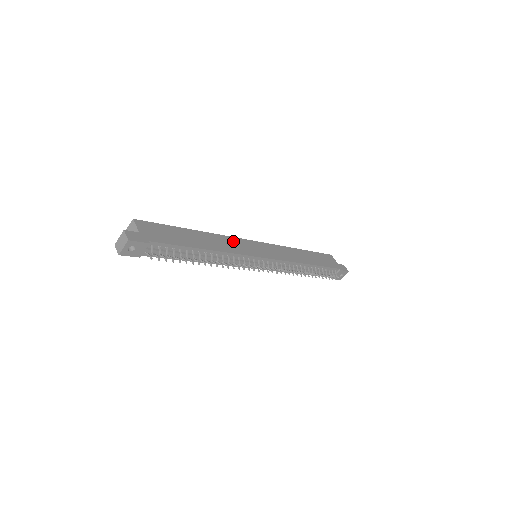
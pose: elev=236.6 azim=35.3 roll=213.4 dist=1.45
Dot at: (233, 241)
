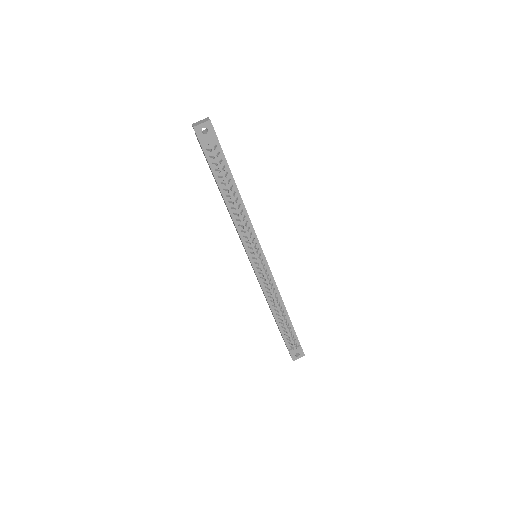
Dot at: occluded
